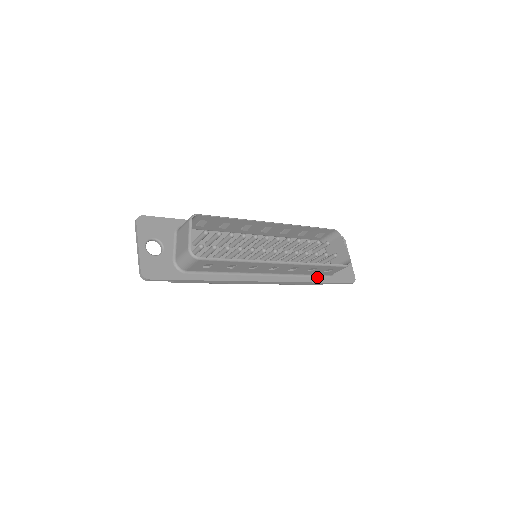
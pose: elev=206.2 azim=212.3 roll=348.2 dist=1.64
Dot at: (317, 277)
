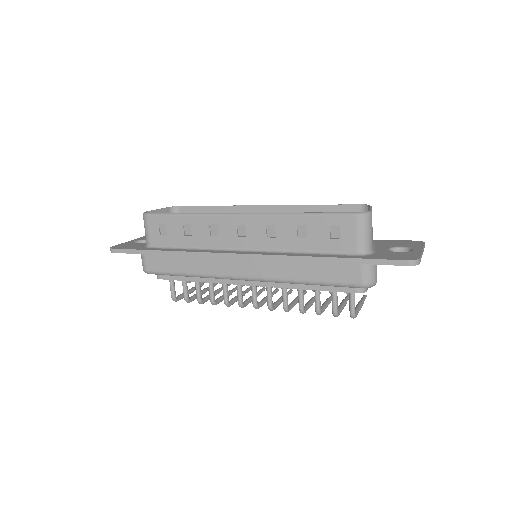
Dot at: (330, 255)
